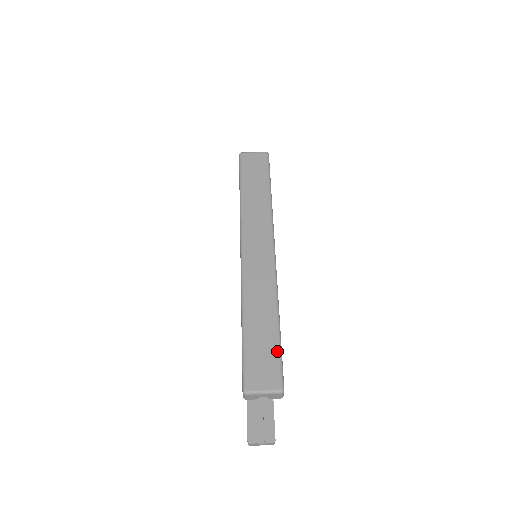
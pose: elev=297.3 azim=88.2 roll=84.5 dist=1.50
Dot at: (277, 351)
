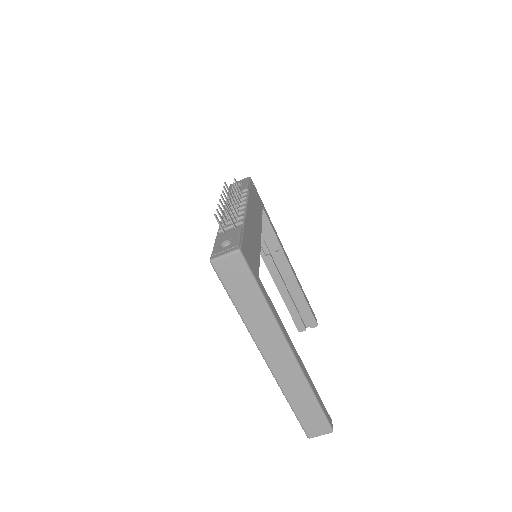
Dot at: (321, 415)
